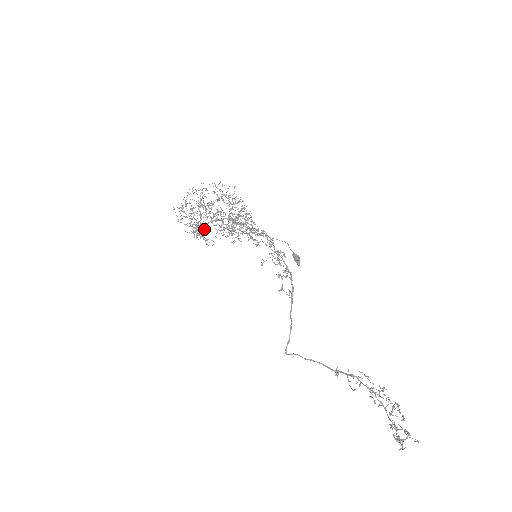
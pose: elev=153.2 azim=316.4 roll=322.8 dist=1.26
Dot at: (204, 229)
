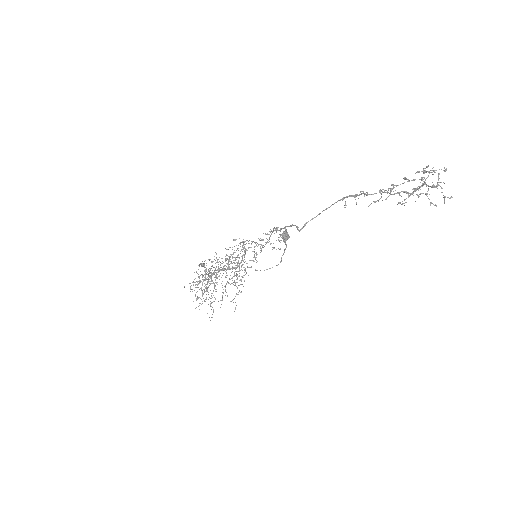
Dot at: (213, 282)
